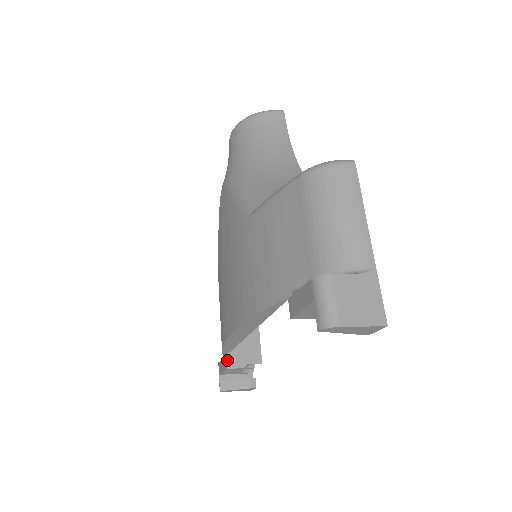
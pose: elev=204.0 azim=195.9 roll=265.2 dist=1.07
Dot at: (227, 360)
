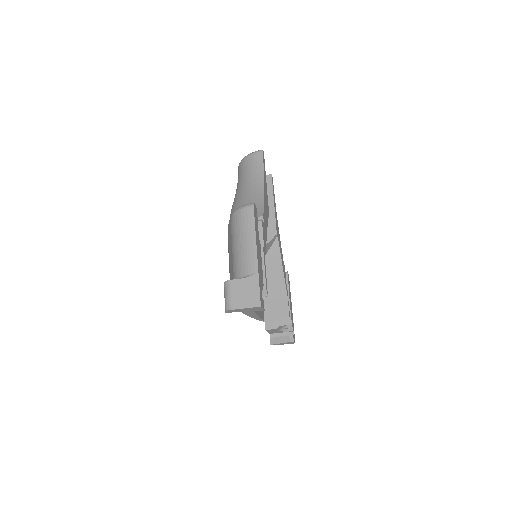
Dot at: (265, 324)
